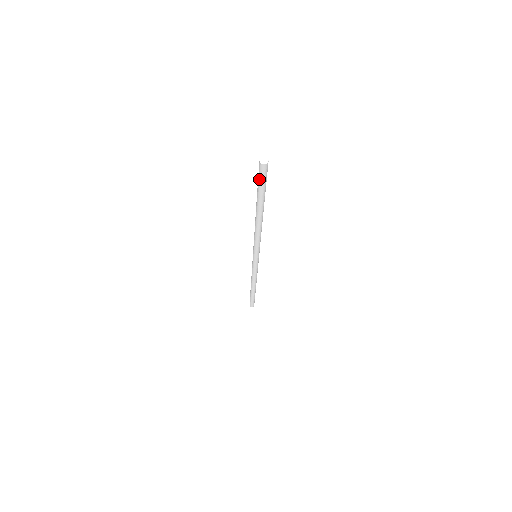
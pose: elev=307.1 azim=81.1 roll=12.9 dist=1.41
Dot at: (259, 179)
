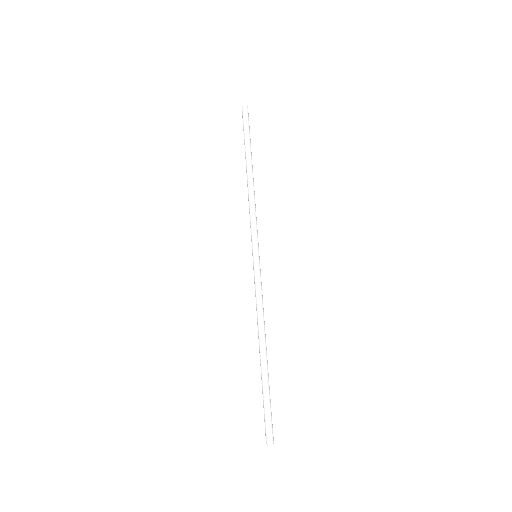
Dot at: (243, 122)
